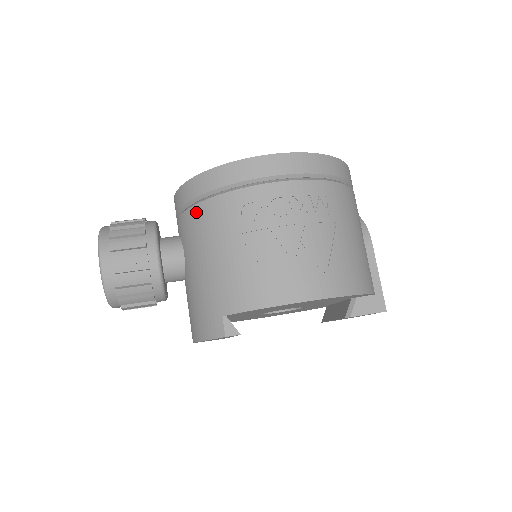
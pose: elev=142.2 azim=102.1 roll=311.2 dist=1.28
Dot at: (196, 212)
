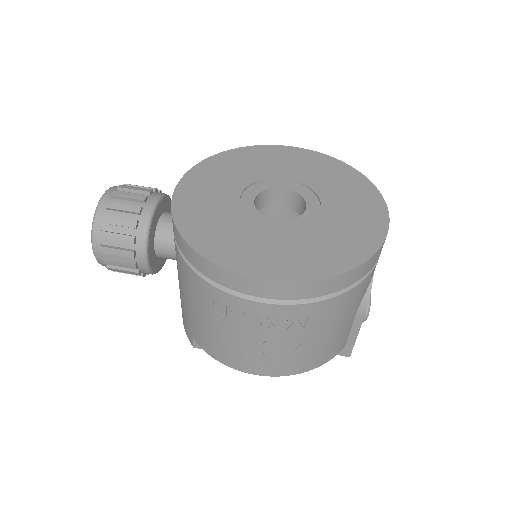
Dot at: (179, 258)
